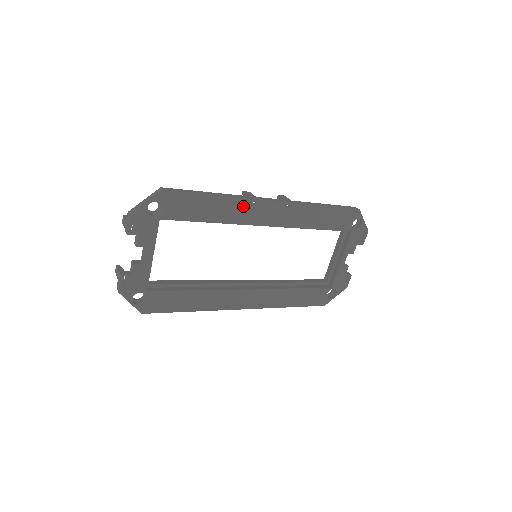
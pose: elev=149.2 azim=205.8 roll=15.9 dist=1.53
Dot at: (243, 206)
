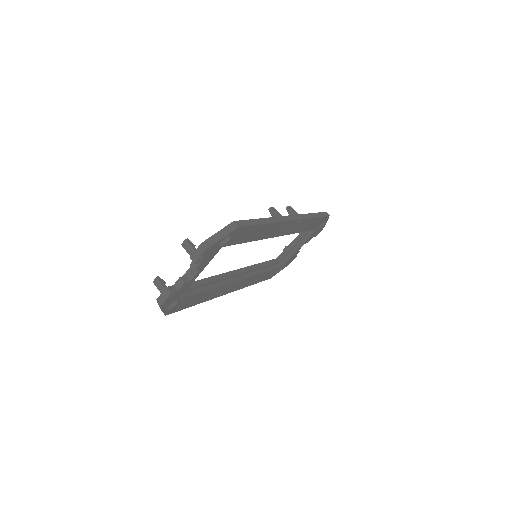
Dot at: (275, 227)
